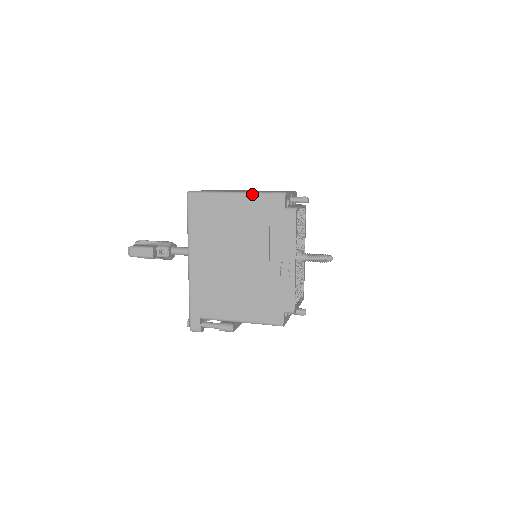
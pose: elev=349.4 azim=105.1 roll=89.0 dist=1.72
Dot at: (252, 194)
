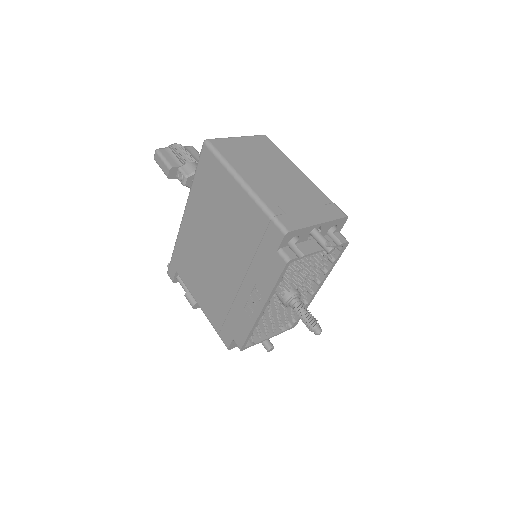
Dot at: (256, 201)
